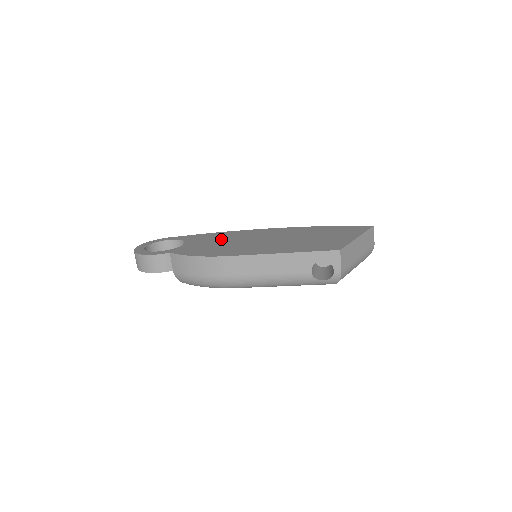
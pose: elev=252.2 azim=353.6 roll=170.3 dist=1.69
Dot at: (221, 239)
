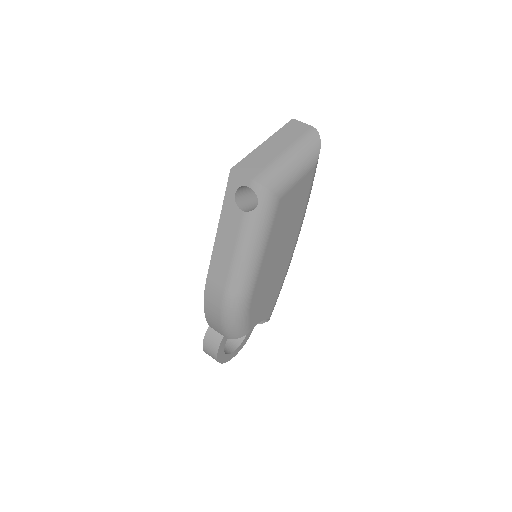
Dot at: occluded
